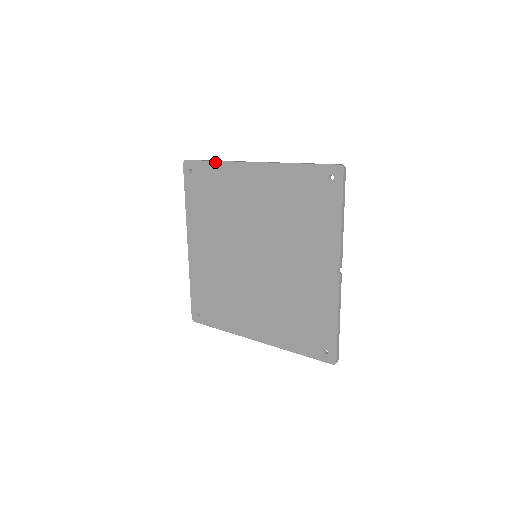
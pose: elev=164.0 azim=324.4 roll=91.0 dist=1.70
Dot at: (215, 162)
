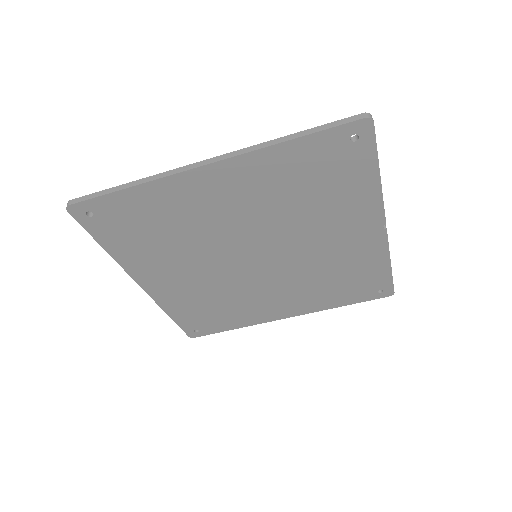
Dot at: (131, 189)
